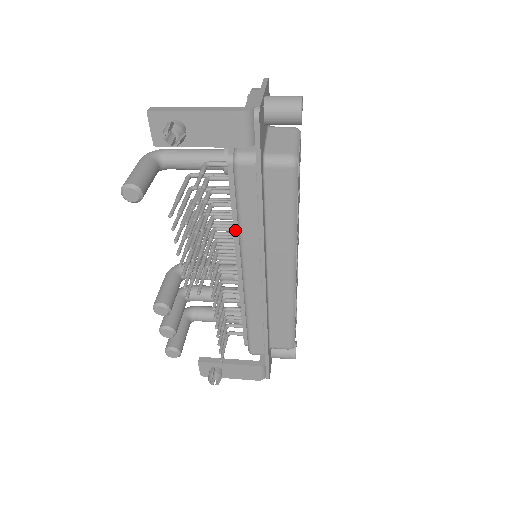
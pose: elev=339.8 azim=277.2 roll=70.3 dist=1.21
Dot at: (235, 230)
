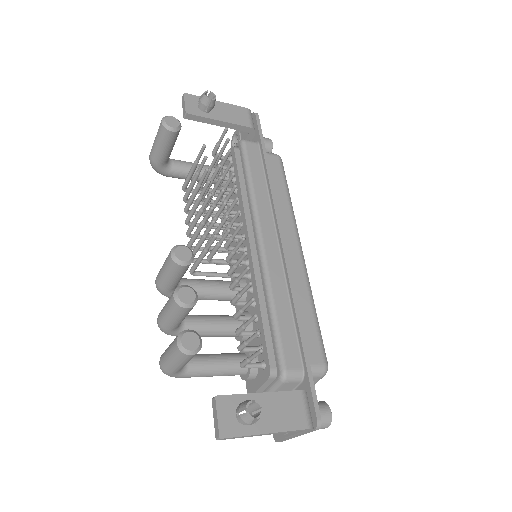
Dot at: (244, 202)
